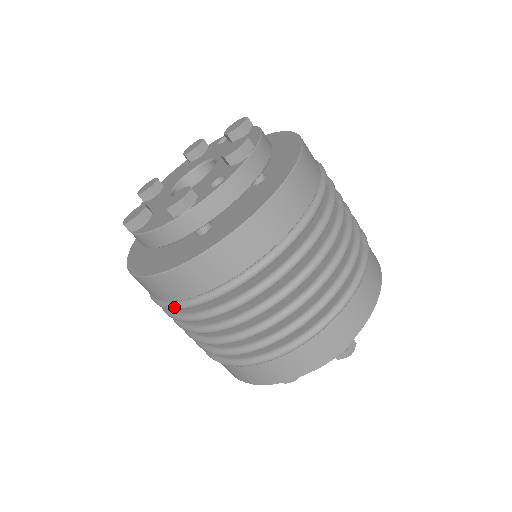
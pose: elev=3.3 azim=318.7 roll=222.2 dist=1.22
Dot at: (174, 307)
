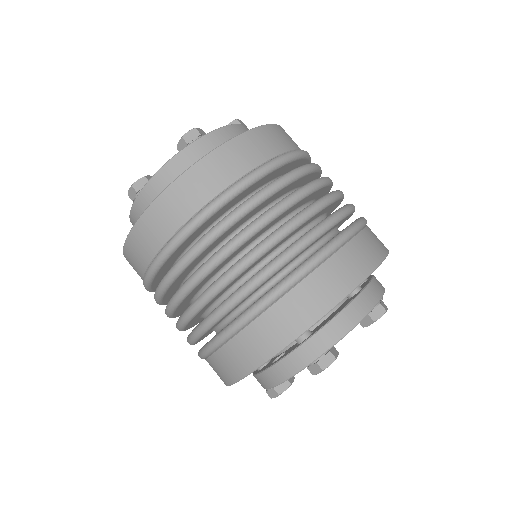
Dot at: (144, 286)
